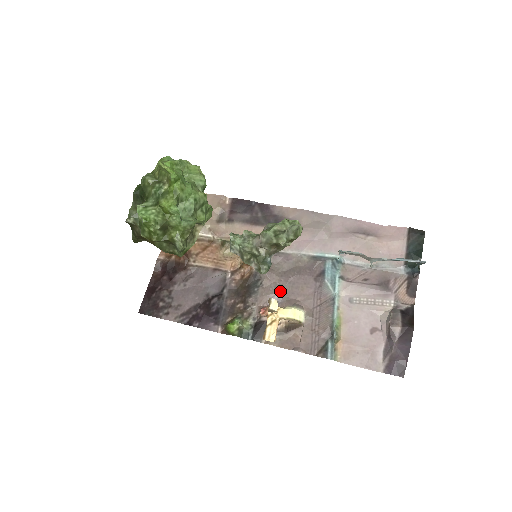
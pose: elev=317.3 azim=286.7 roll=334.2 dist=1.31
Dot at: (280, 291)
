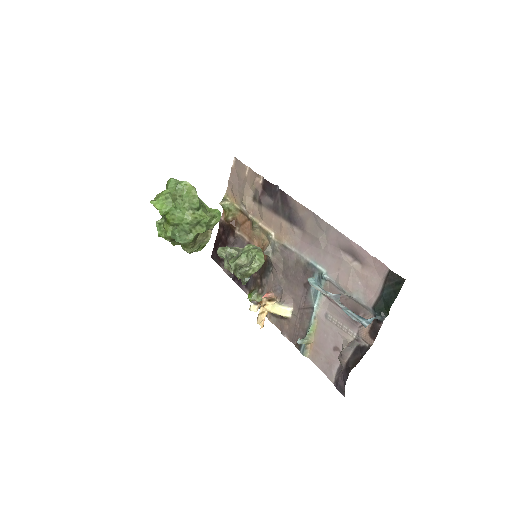
Dot at: (280, 284)
